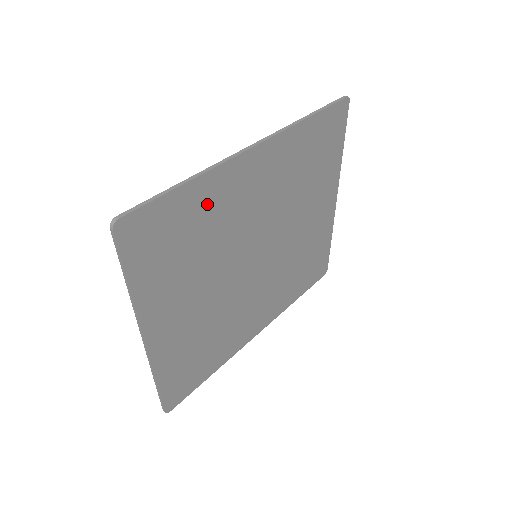
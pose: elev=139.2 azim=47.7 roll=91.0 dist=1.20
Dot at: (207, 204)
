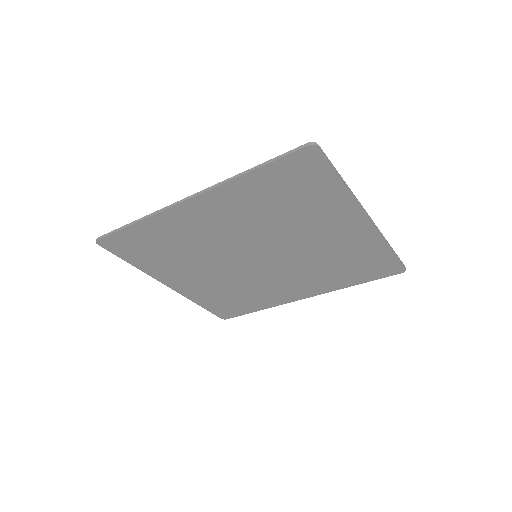
Dot at: (164, 232)
